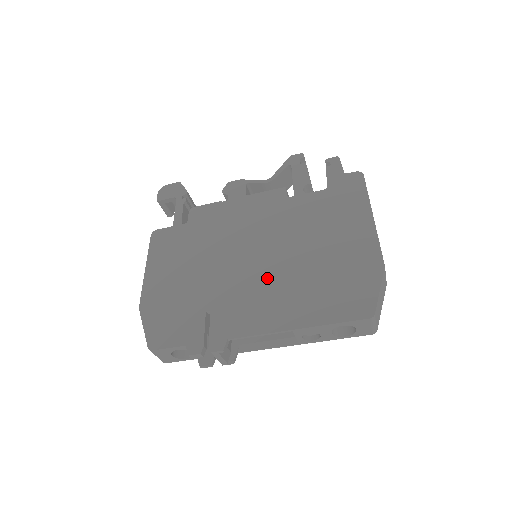
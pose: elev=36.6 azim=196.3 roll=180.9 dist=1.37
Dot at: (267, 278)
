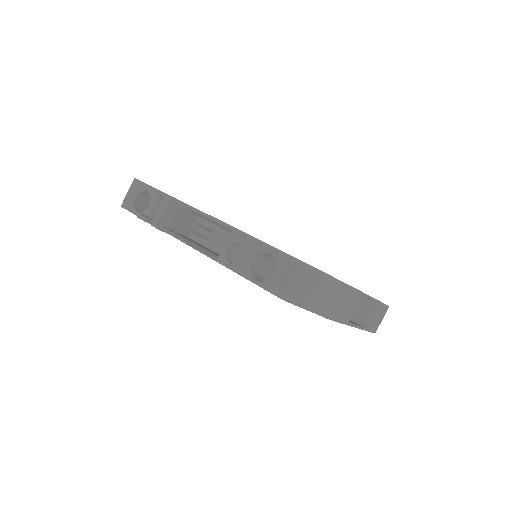
Dot at: occluded
